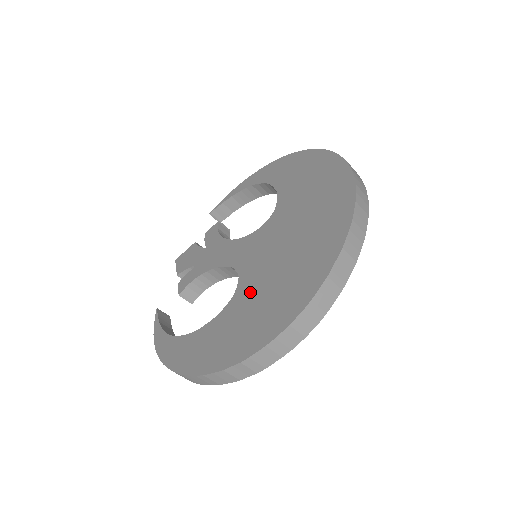
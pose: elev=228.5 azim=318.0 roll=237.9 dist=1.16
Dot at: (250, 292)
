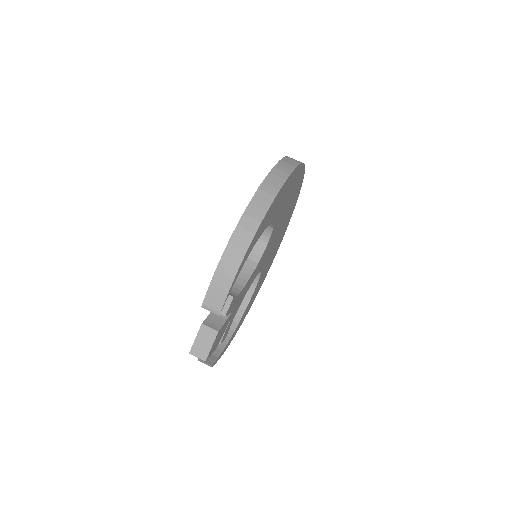
Dot at: occluded
